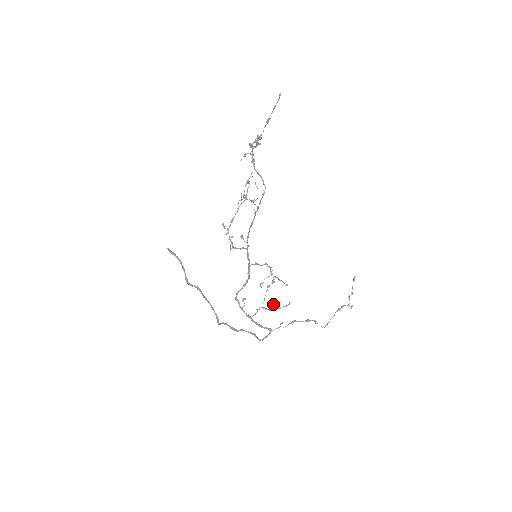
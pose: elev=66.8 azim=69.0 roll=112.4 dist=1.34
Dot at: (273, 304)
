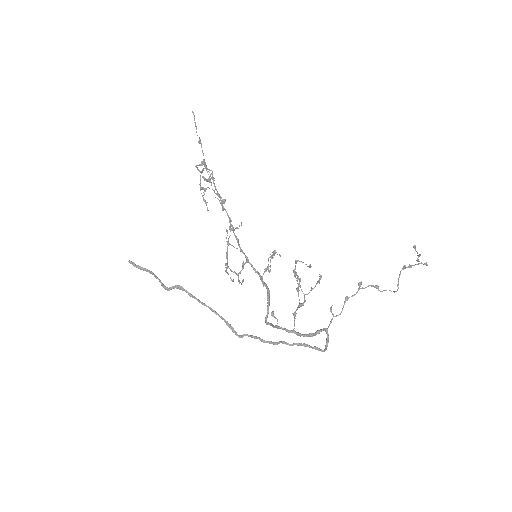
Dot at: (298, 284)
